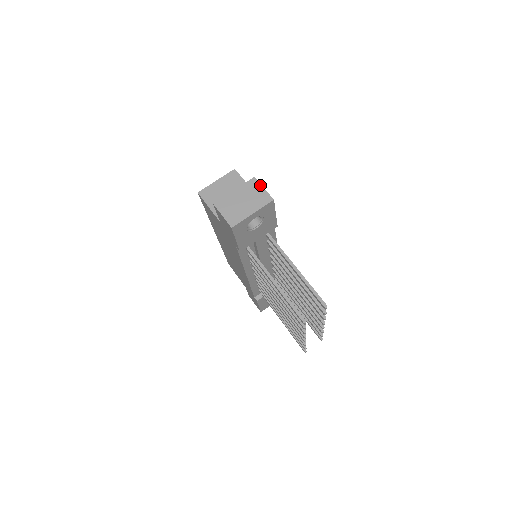
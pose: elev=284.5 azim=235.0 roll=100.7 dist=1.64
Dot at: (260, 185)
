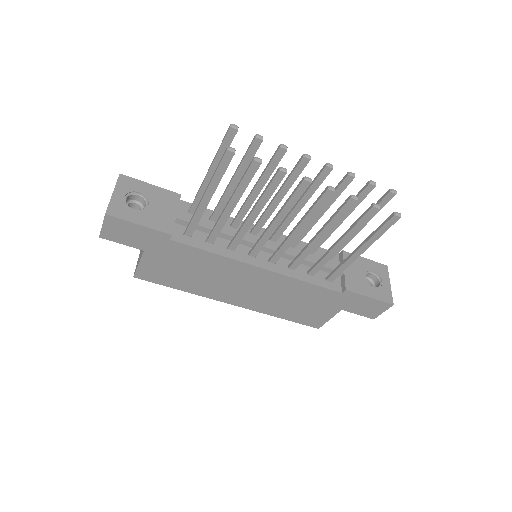
Dot at: occluded
